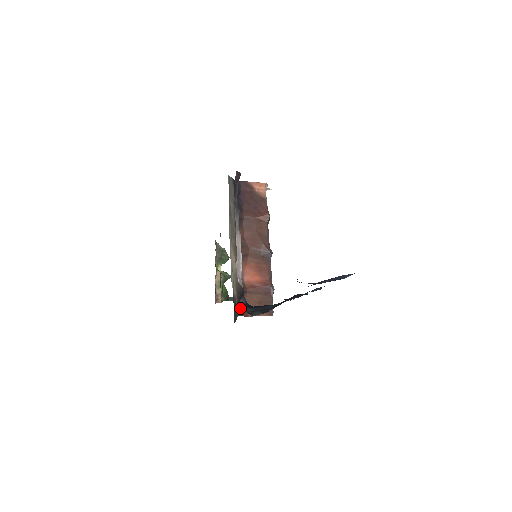
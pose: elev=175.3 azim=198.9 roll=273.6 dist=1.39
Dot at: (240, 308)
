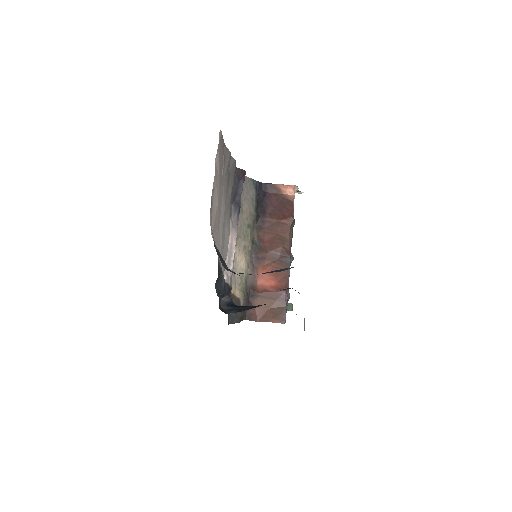
Dot at: (249, 312)
